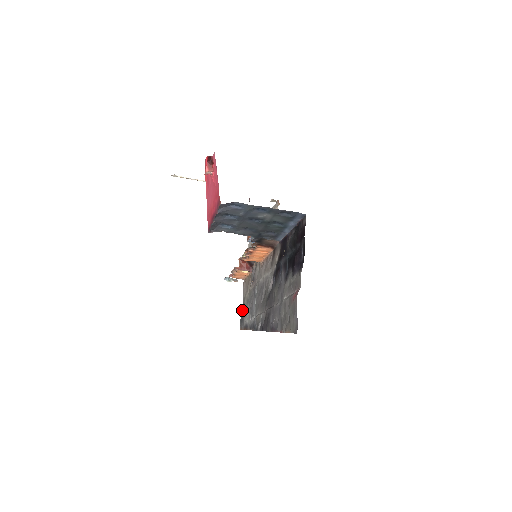
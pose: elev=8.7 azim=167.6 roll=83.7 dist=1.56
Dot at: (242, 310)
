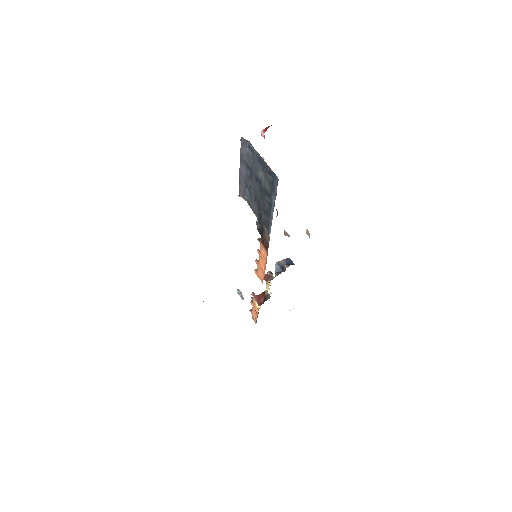
Dot at: occluded
